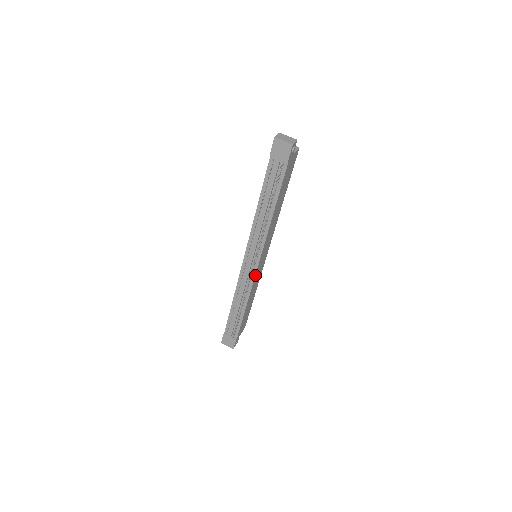
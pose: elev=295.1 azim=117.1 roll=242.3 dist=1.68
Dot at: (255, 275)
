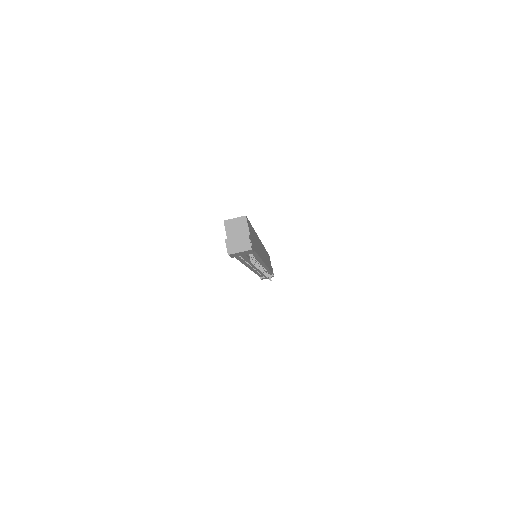
Dot at: (266, 266)
